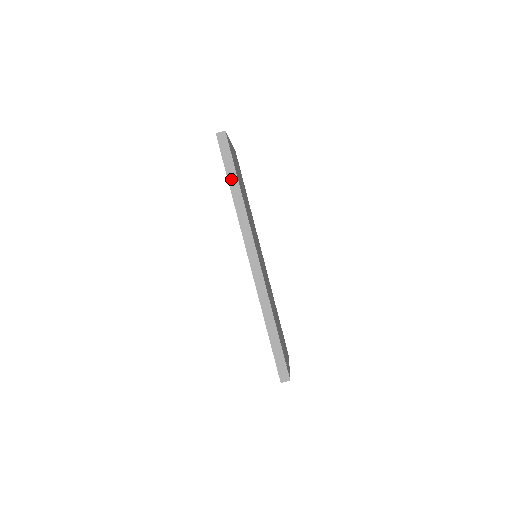
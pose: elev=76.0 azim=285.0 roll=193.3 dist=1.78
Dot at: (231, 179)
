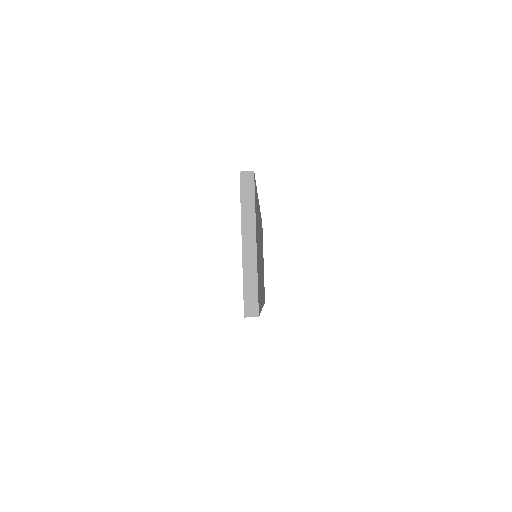
Dot at: occluded
